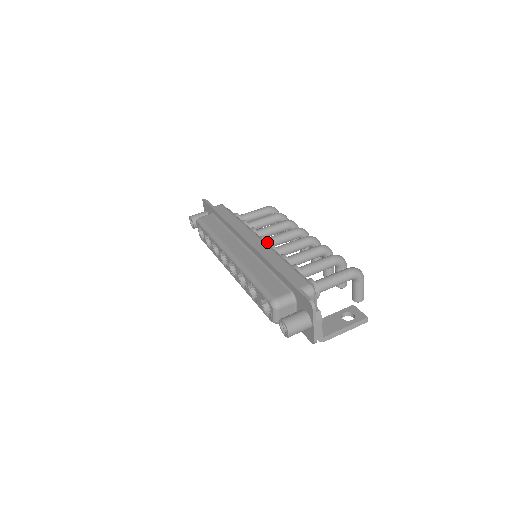
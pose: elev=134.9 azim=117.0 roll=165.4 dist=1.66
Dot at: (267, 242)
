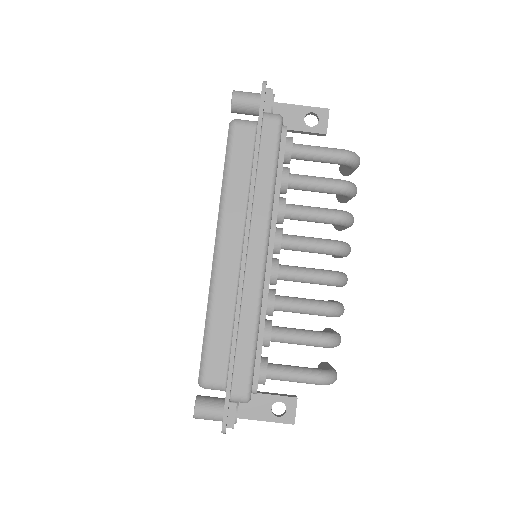
Dot at: occluded
